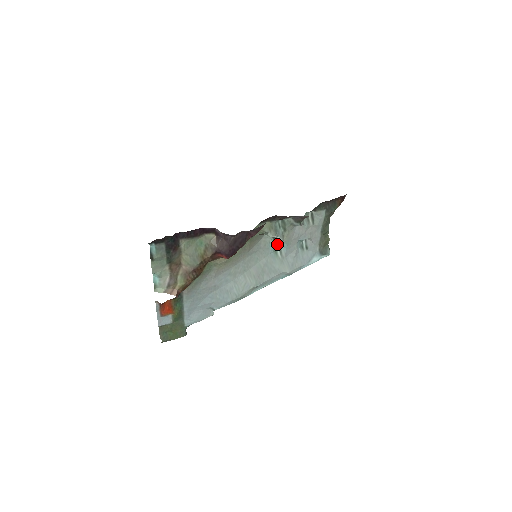
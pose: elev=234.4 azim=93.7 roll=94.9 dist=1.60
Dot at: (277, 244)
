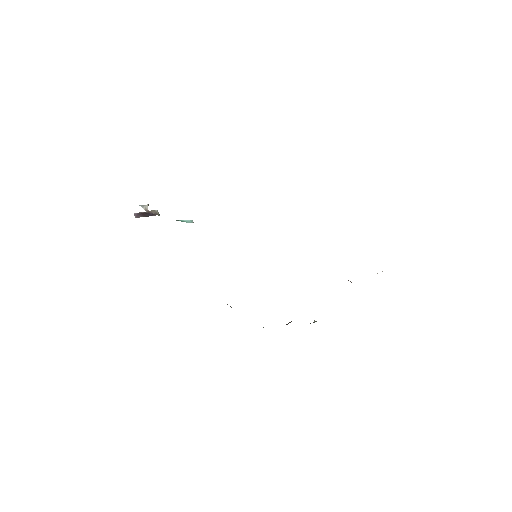
Dot at: occluded
